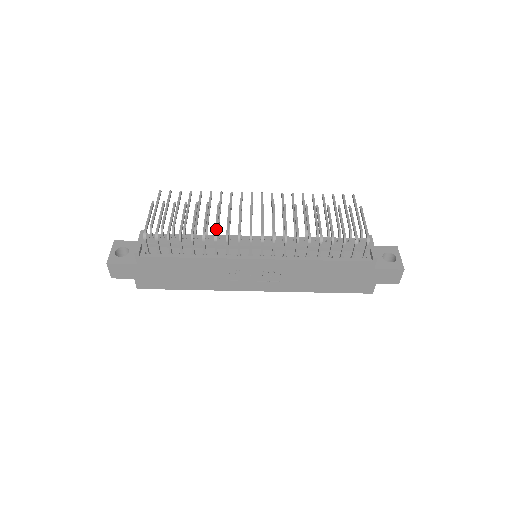
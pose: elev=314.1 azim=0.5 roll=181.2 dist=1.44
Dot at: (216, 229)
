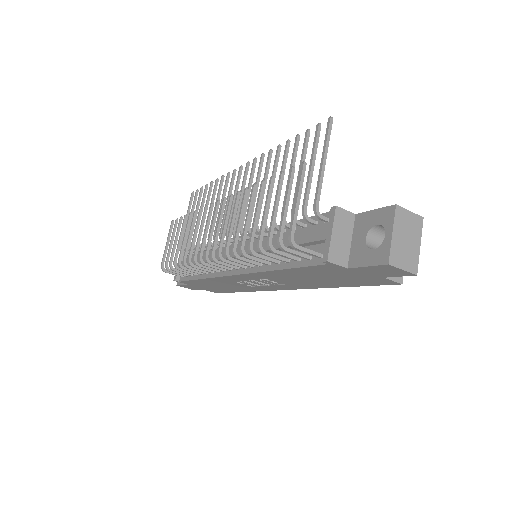
Dot at: (189, 253)
